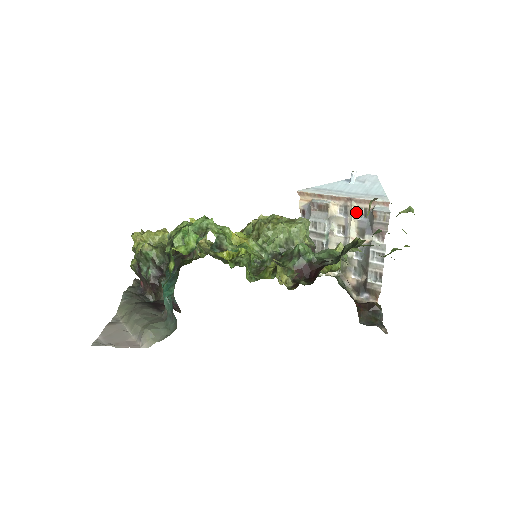
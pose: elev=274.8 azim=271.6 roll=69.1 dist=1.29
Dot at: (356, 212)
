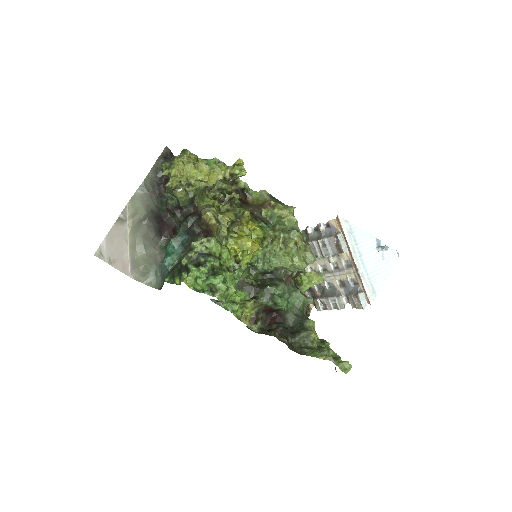
Dot at: (352, 276)
